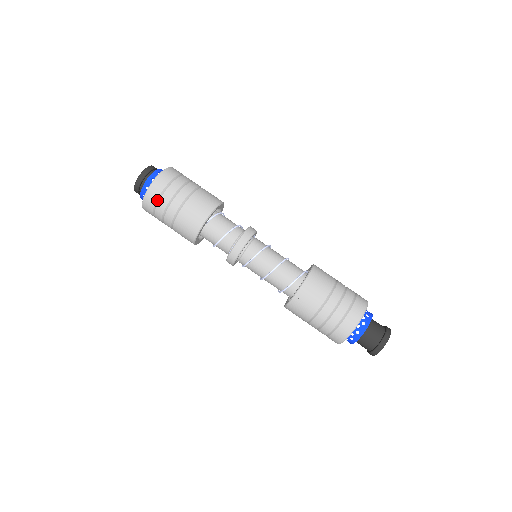
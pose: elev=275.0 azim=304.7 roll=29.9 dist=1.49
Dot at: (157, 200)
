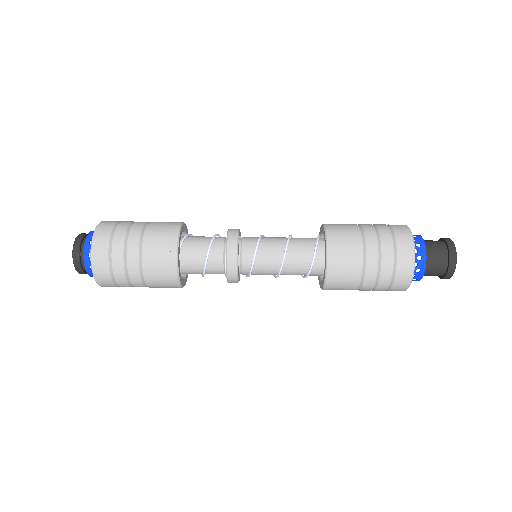
Dot at: (108, 258)
